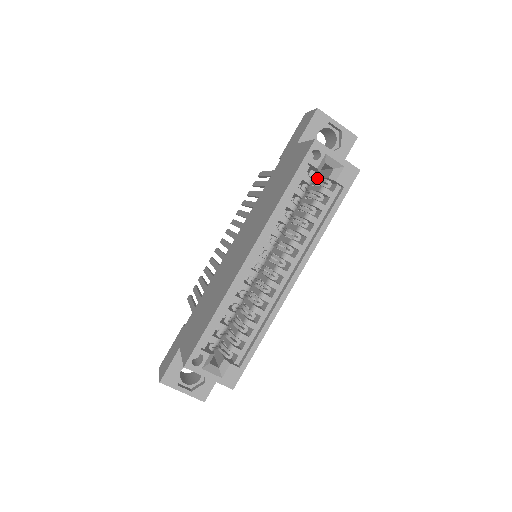
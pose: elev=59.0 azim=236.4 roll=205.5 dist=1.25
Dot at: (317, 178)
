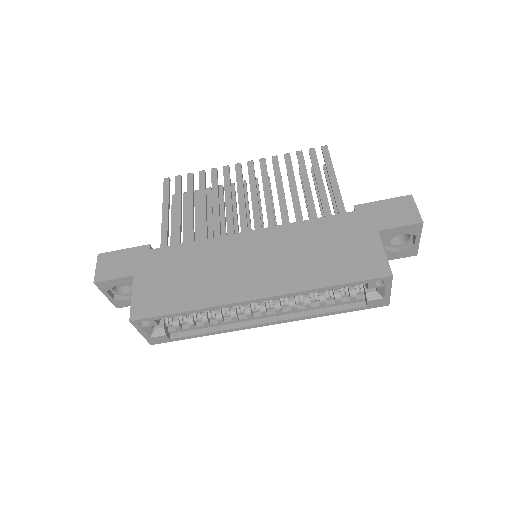
Dot at: occluded
